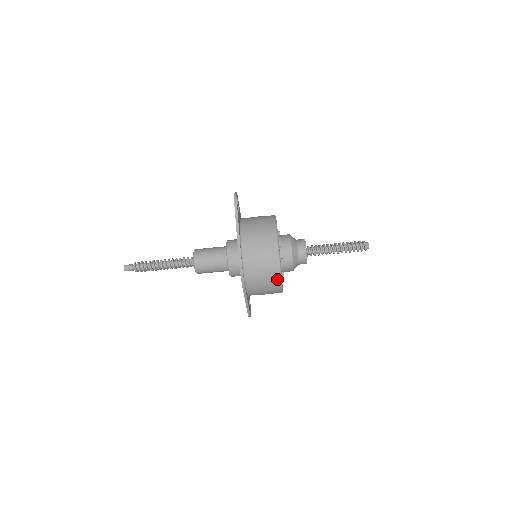
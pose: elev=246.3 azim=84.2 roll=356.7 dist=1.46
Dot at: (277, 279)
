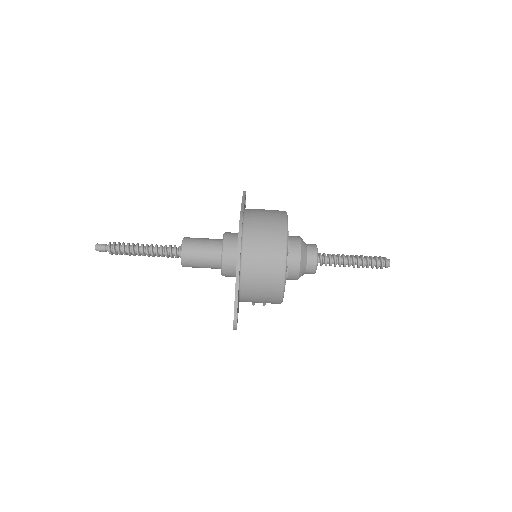
Dot at: (282, 244)
